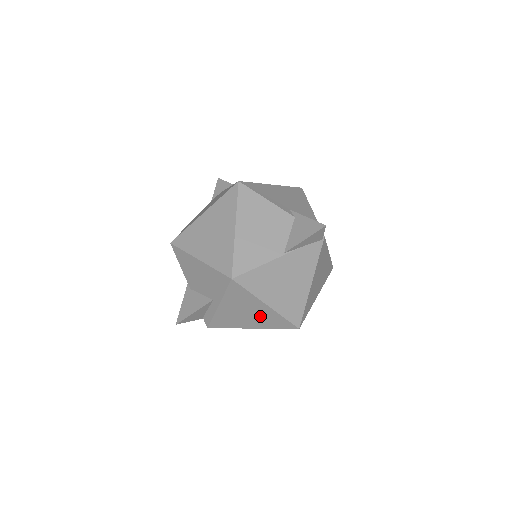
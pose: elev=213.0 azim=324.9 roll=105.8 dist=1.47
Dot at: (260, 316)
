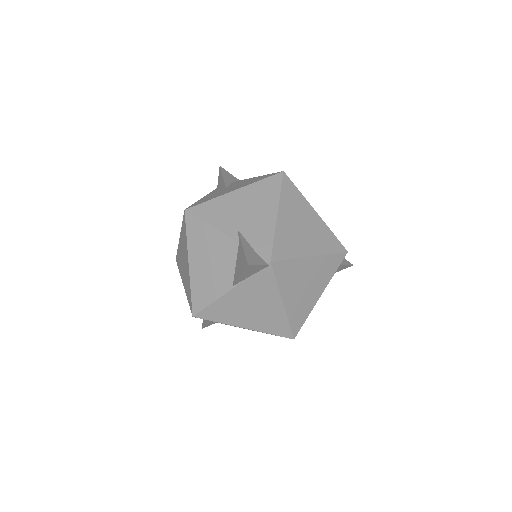
Dot at: occluded
